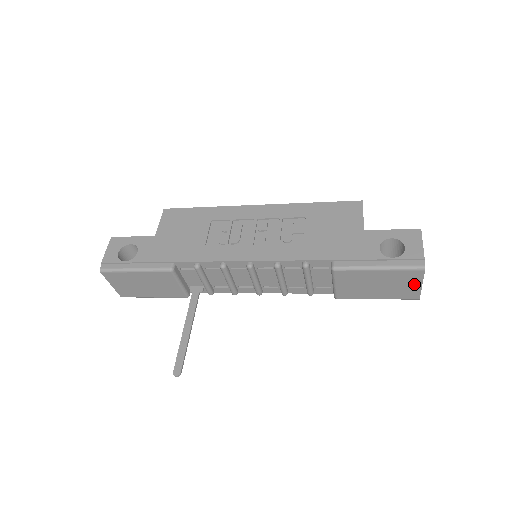
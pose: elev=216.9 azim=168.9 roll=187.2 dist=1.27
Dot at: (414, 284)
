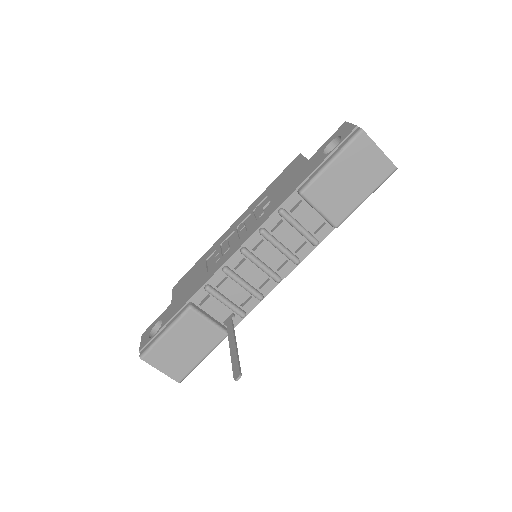
Dot at: (373, 154)
